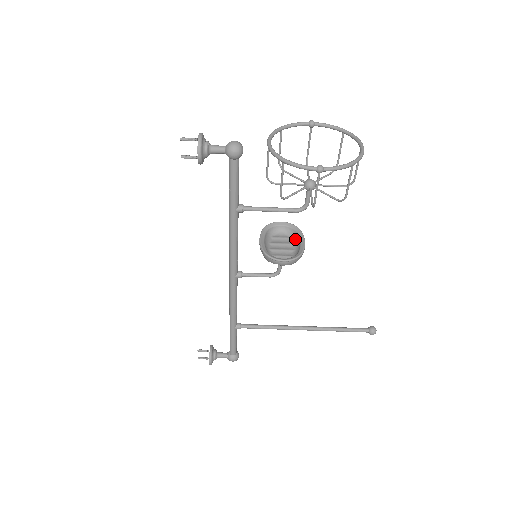
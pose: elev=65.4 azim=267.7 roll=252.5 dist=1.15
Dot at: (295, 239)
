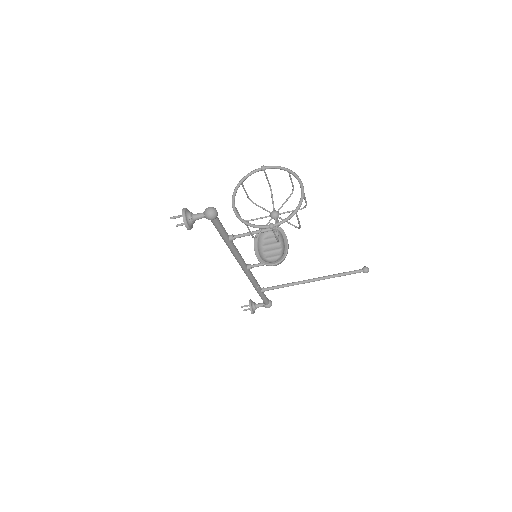
Dot at: (281, 238)
